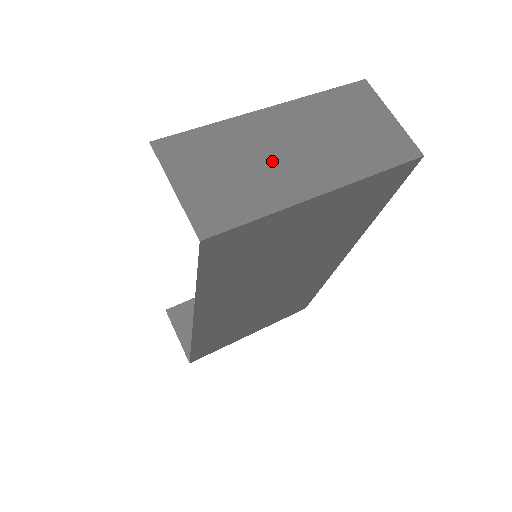
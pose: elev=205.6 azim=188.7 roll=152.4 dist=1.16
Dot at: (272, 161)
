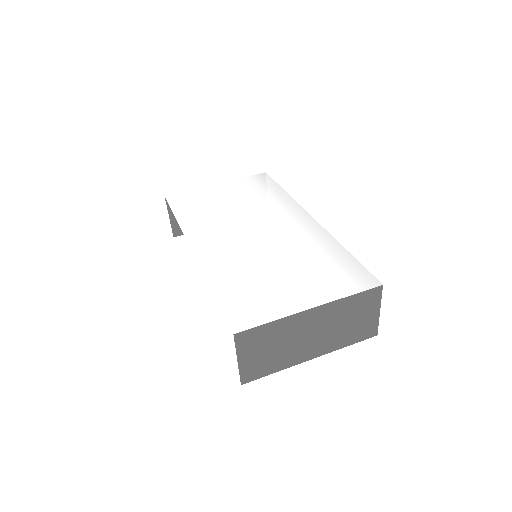
Dot at: (297, 343)
